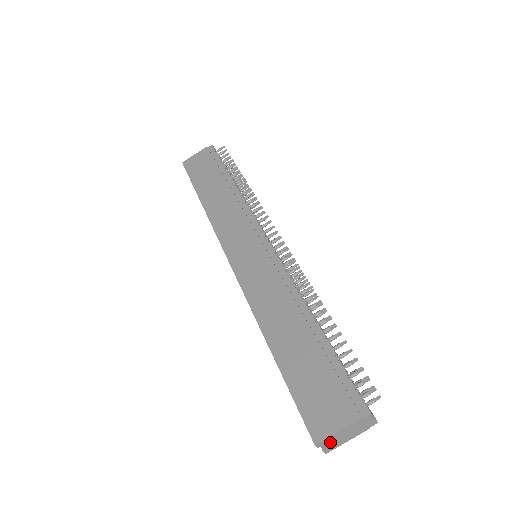
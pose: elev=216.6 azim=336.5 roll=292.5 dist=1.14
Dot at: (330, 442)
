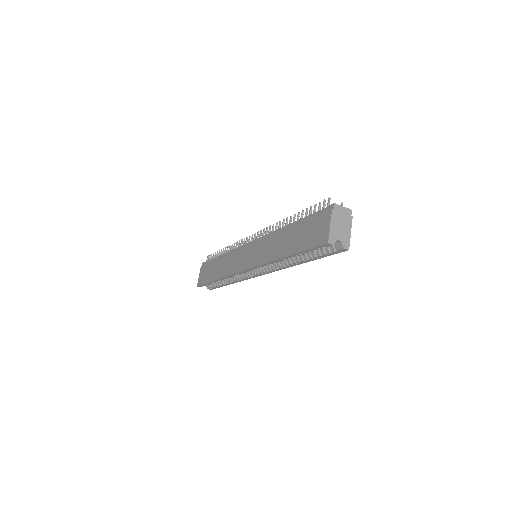
Dot at: (337, 237)
